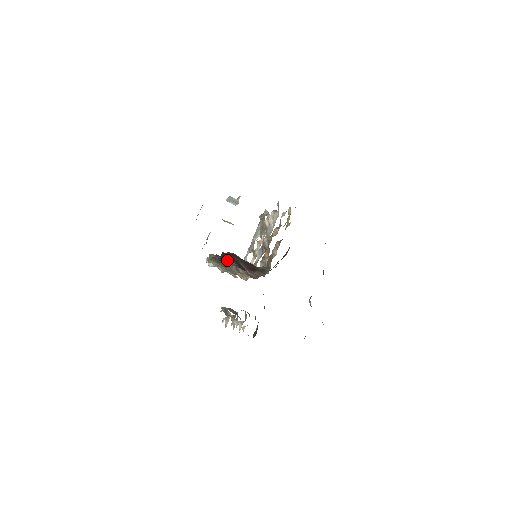
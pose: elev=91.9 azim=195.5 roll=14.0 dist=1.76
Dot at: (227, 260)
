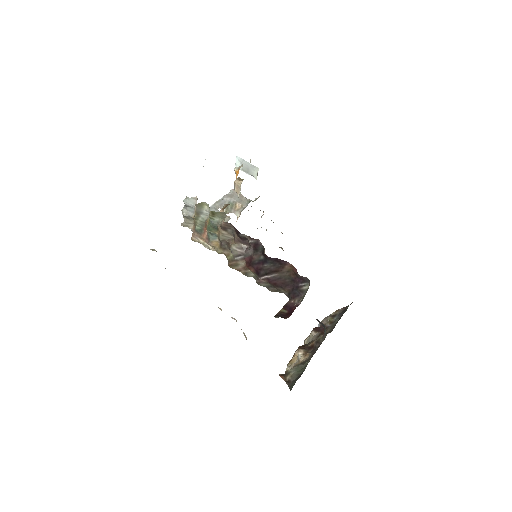
Dot at: (244, 242)
